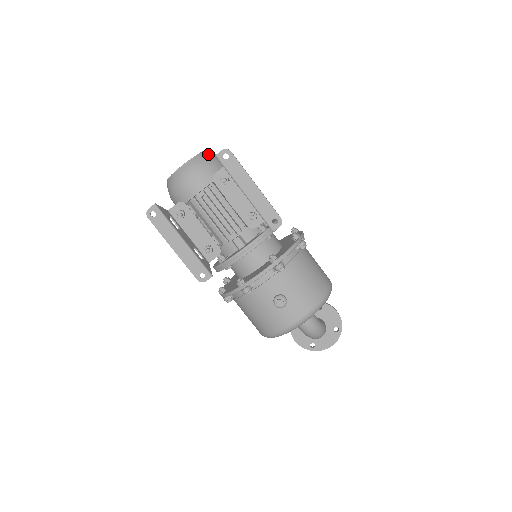
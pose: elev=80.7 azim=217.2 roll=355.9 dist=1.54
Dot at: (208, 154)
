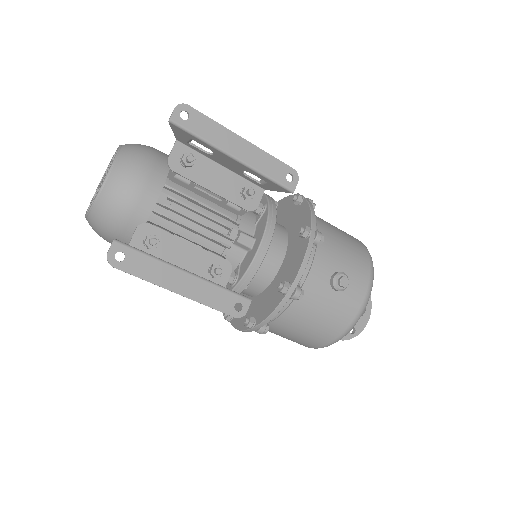
Dot at: (131, 144)
